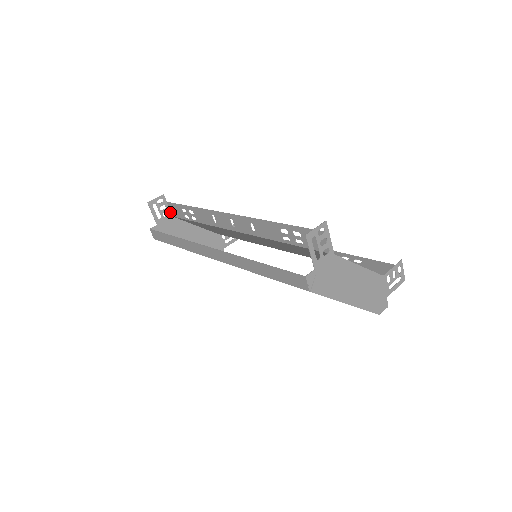
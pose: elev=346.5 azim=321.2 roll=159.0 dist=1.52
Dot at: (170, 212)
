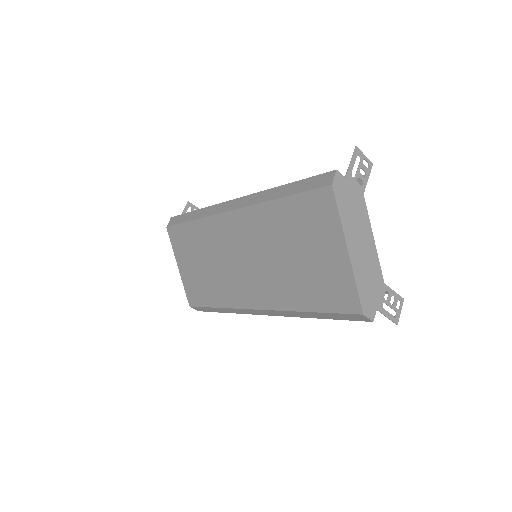
Dot at: occluded
